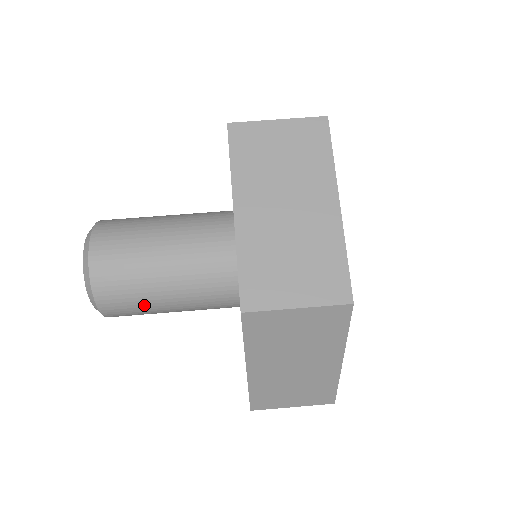
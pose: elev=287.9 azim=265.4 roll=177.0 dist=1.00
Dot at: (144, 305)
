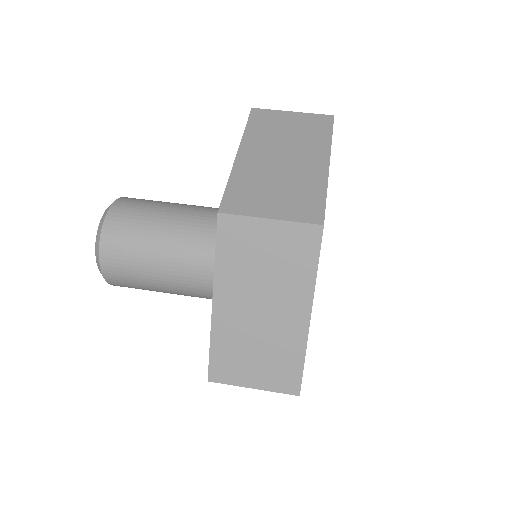
Dot at: (140, 264)
